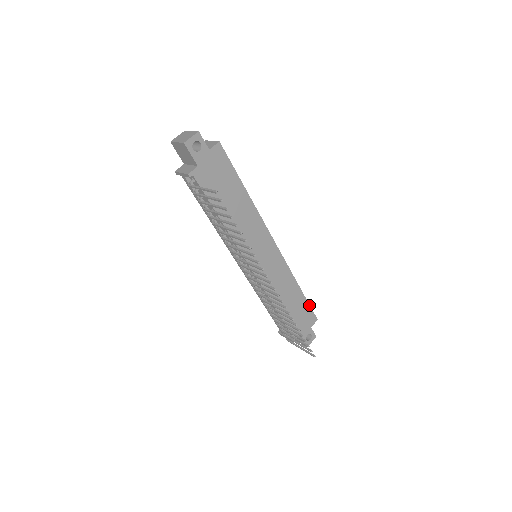
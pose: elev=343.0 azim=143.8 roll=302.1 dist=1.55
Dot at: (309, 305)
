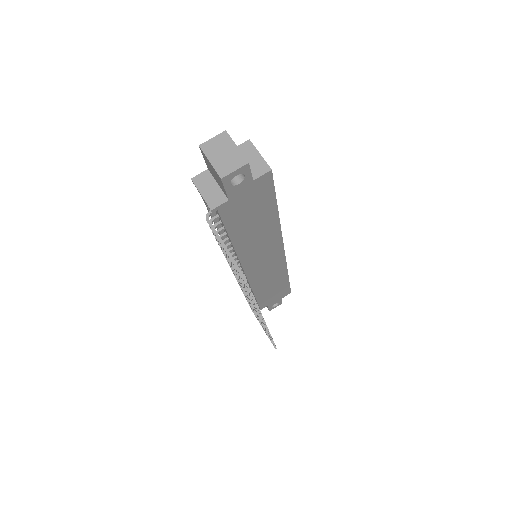
Dot at: (289, 285)
